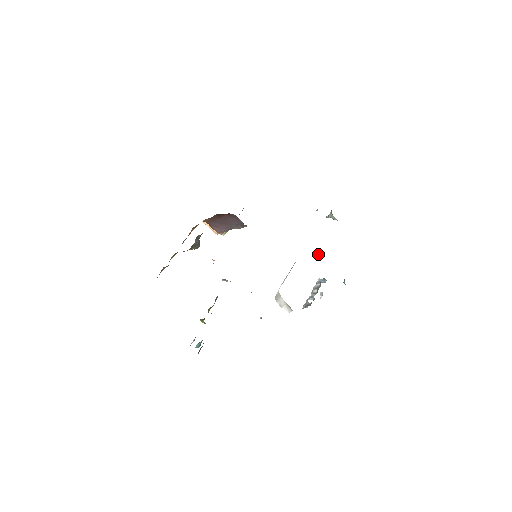
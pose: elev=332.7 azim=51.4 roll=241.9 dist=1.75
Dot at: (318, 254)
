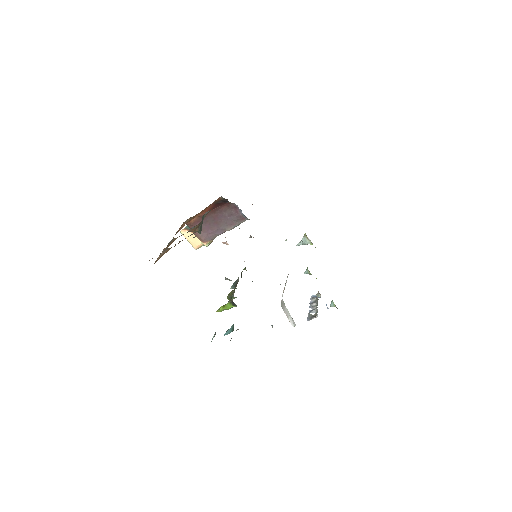
Dot at: (305, 271)
